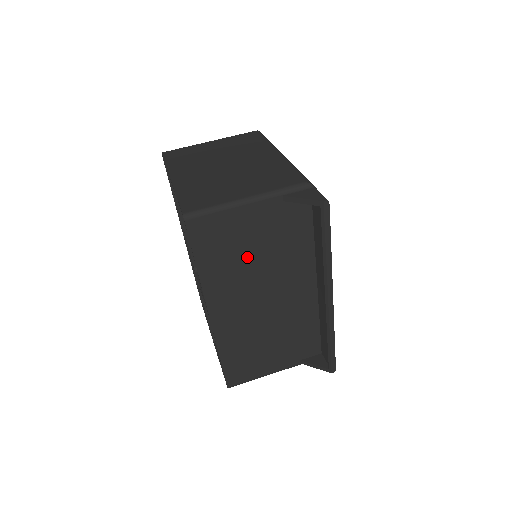
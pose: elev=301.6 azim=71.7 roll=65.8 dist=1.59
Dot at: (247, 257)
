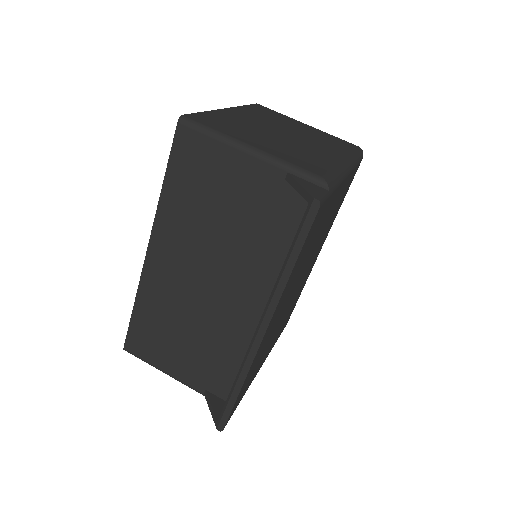
Dot at: (215, 216)
